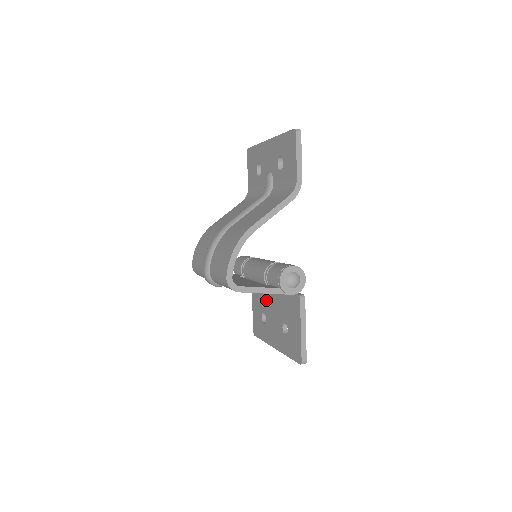
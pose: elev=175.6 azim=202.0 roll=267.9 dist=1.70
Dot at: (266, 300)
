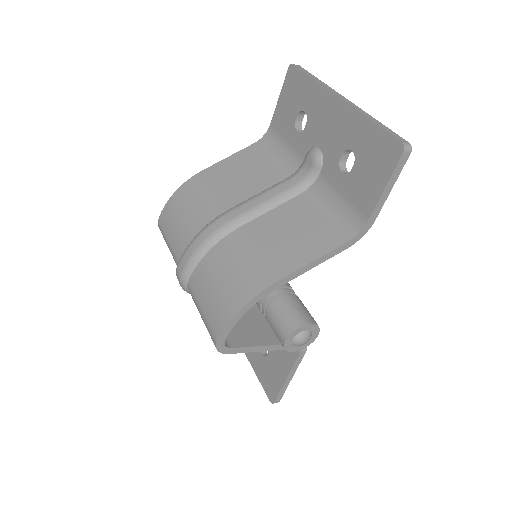
Dot at: occluded
